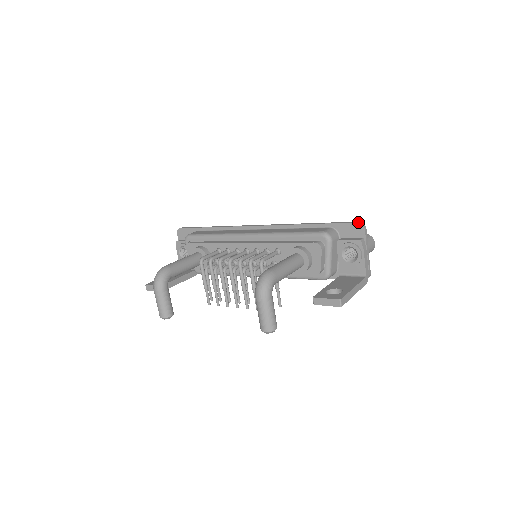
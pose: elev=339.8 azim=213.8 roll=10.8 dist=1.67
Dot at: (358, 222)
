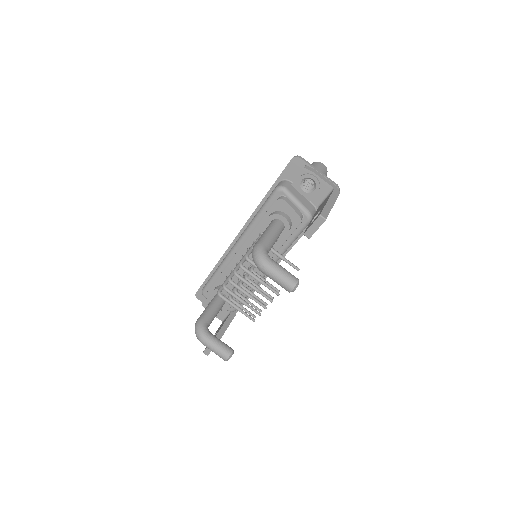
Dot at: occluded
